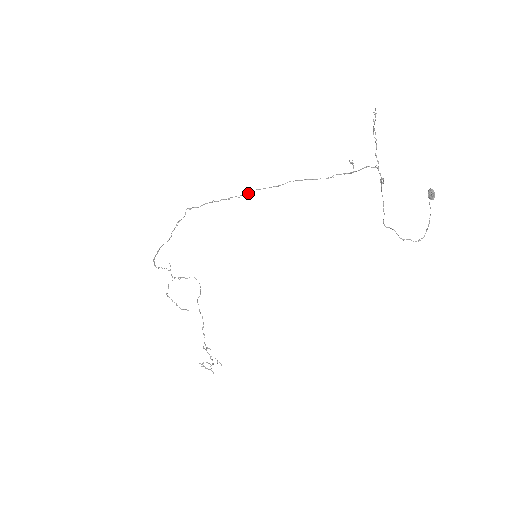
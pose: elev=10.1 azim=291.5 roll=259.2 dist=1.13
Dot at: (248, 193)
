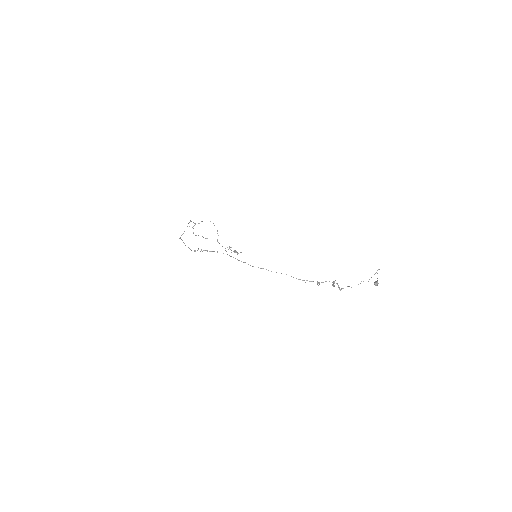
Dot at: (244, 262)
